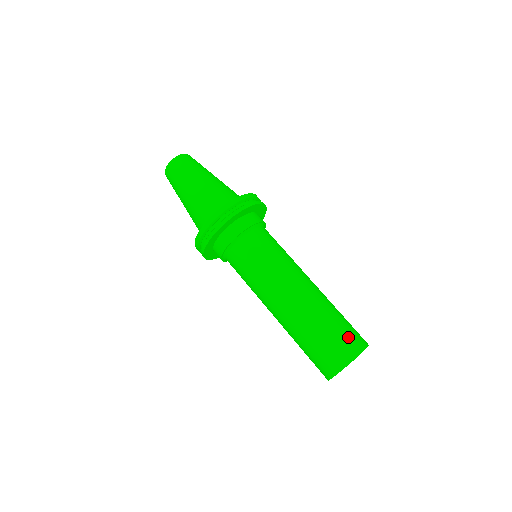
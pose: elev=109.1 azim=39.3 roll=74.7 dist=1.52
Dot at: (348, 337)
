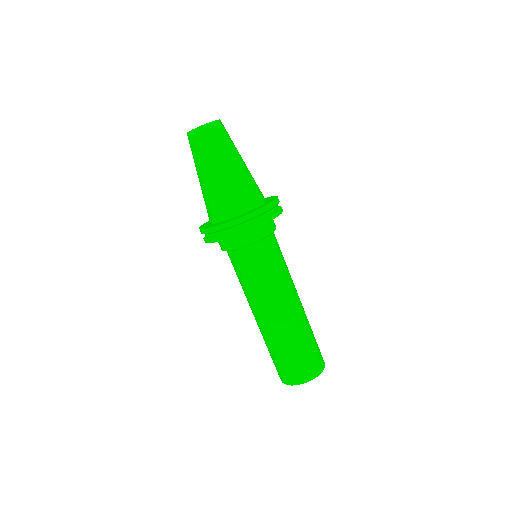
Dot at: (295, 369)
